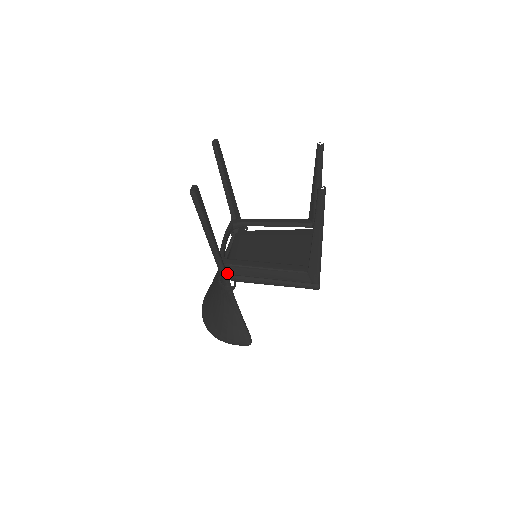
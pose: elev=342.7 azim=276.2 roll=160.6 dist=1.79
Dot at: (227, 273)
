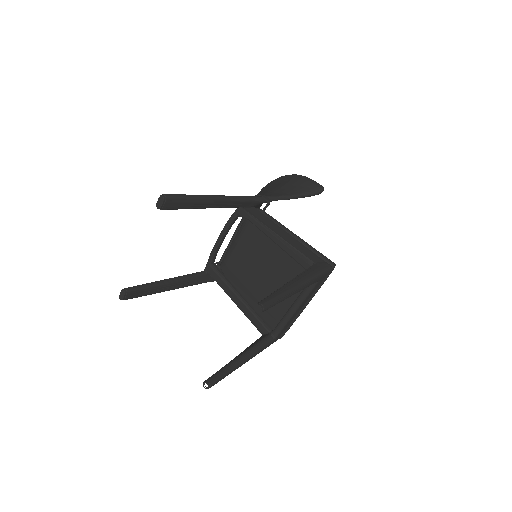
Dot at: occluded
